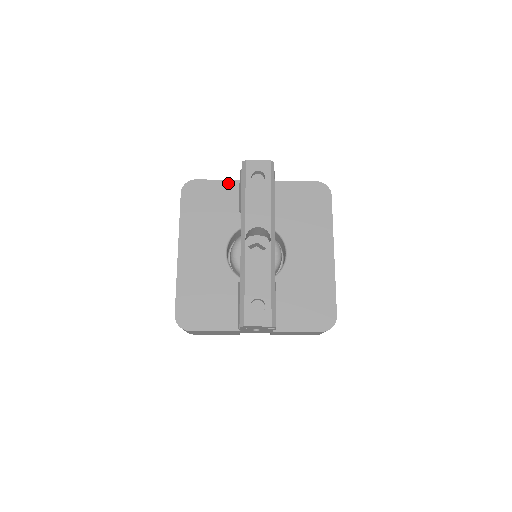
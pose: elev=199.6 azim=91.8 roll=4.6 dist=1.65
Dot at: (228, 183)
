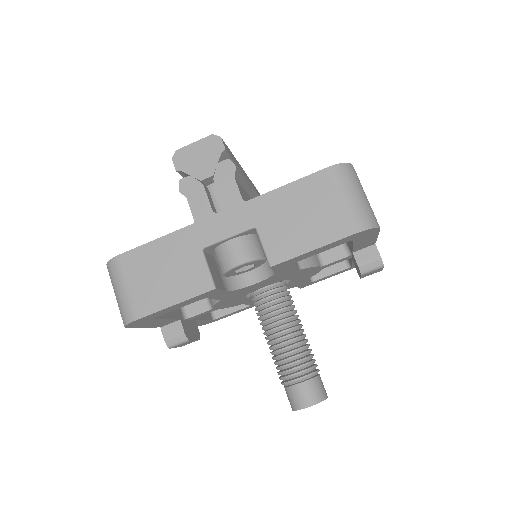
Dot at: occluded
